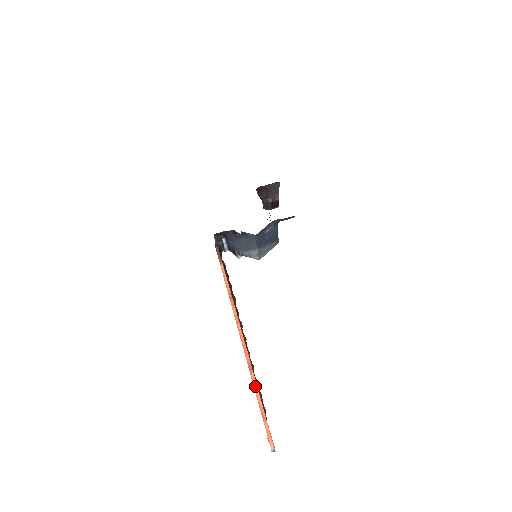
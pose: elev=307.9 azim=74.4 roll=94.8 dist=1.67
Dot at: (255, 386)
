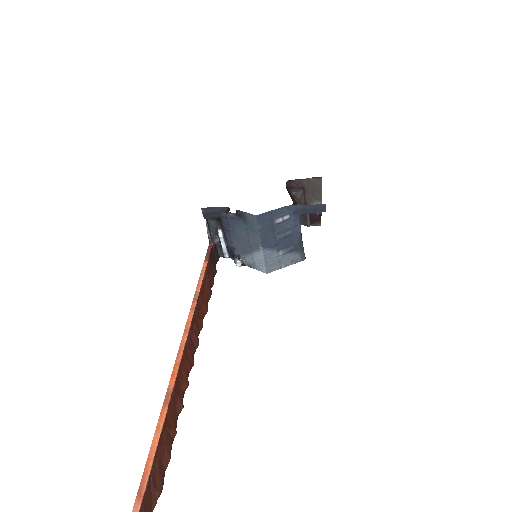
Dot at: (158, 430)
